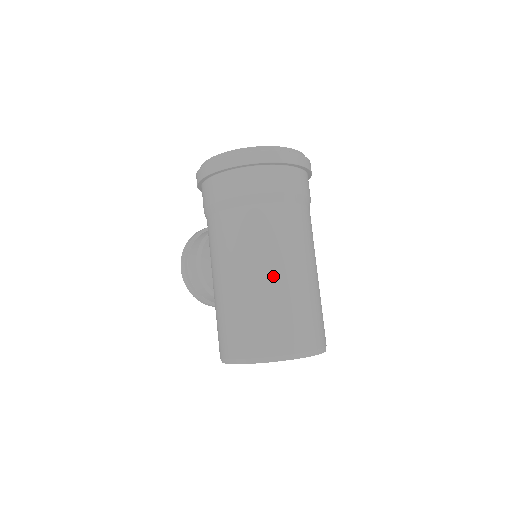
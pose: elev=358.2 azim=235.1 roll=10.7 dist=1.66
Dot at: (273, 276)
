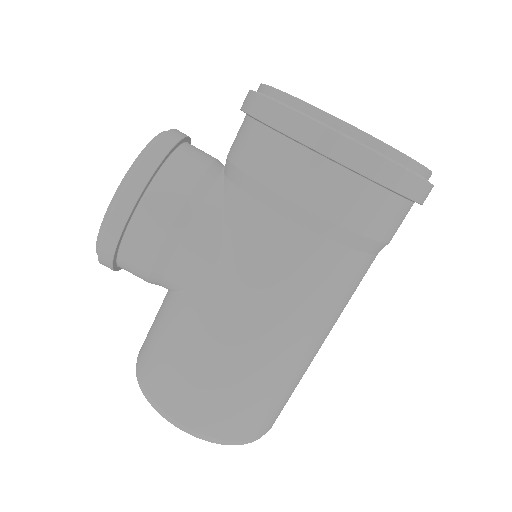
Dot at: (318, 348)
